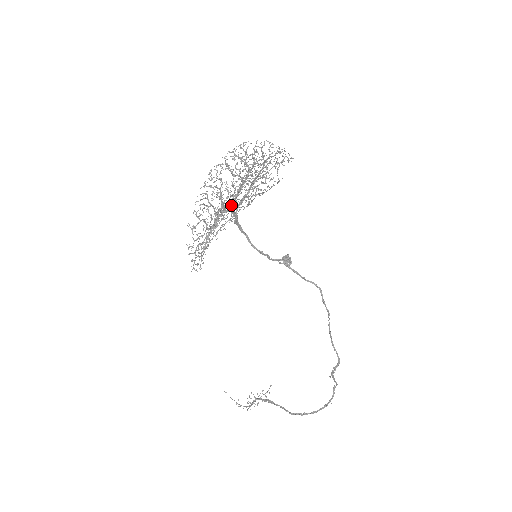
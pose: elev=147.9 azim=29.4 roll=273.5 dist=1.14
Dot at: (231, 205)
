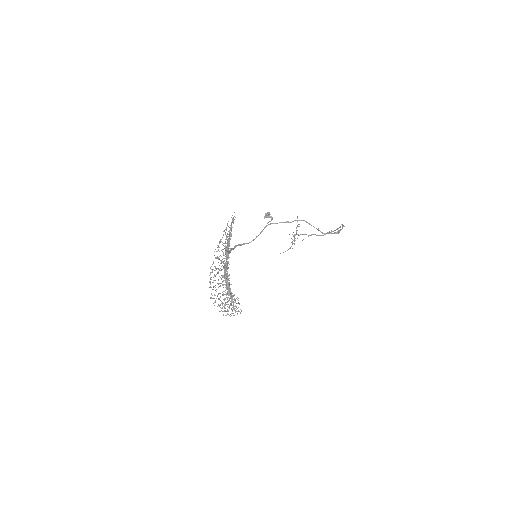
Dot at: occluded
